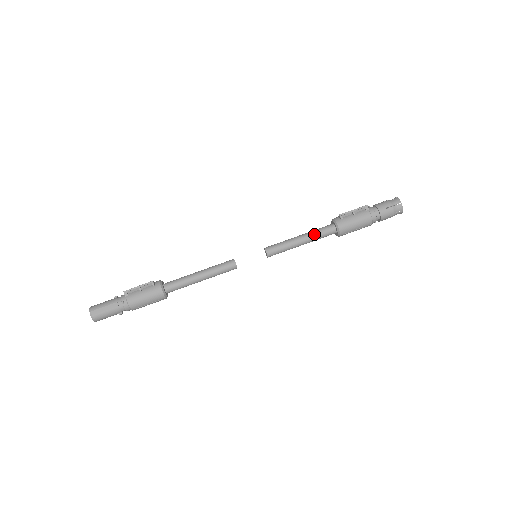
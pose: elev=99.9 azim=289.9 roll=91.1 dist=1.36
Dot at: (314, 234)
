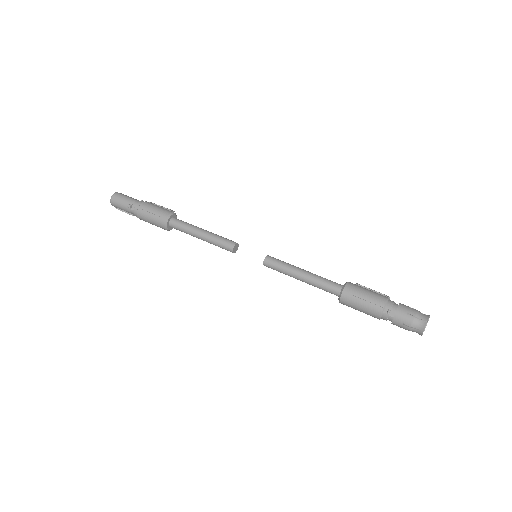
Dot at: (320, 276)
